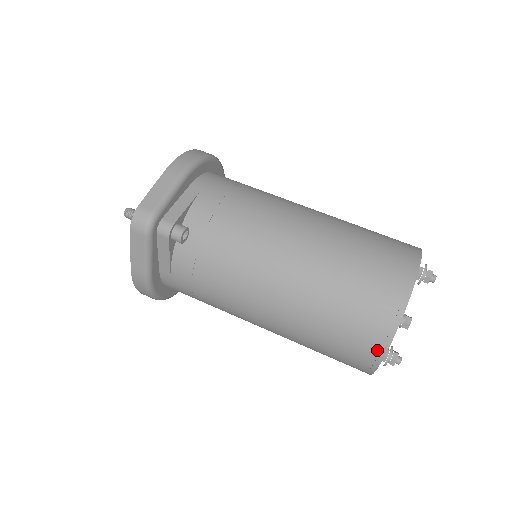
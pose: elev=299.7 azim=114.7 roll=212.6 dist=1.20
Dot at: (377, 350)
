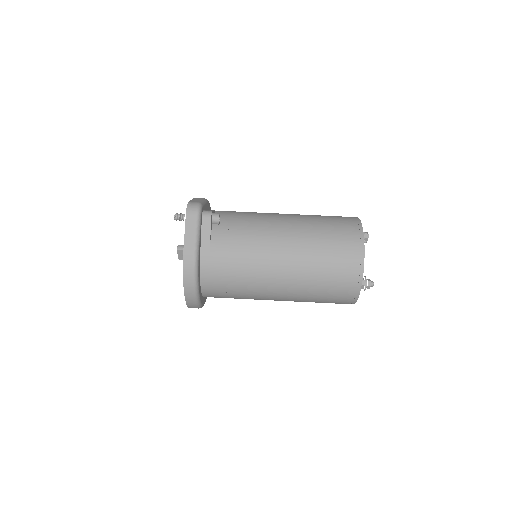
Dot at: (359, 250)
